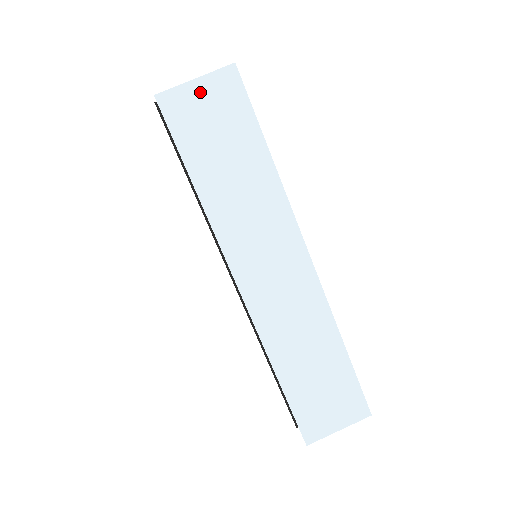
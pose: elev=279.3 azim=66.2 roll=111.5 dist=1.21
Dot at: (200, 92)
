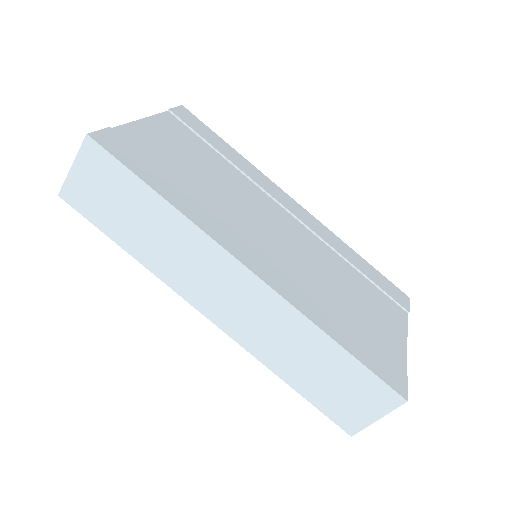
Dot at: (81, 175)
